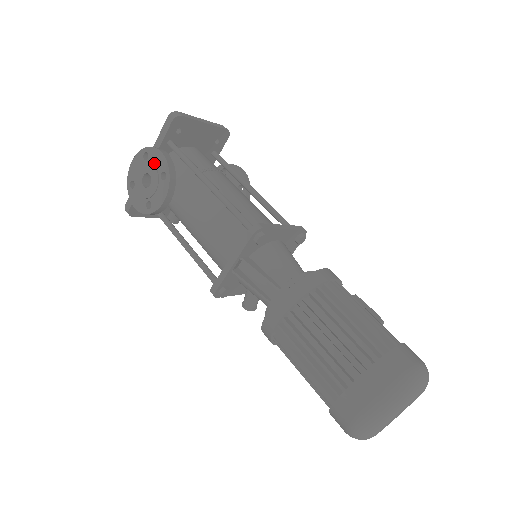
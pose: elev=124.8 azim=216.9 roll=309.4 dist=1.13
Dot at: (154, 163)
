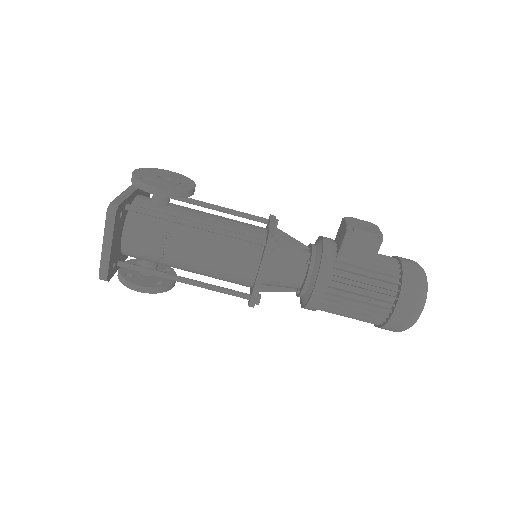
Dot at: occluded
